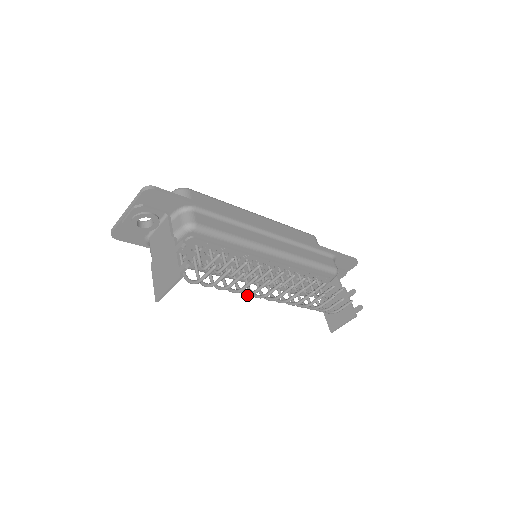
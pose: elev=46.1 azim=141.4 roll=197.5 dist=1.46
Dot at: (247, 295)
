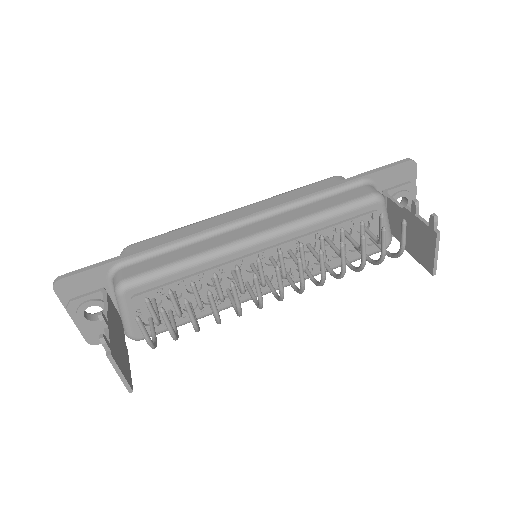
Dot at: (239, 315)
